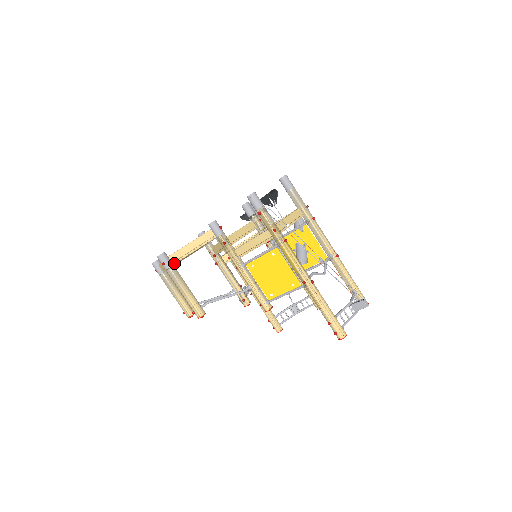
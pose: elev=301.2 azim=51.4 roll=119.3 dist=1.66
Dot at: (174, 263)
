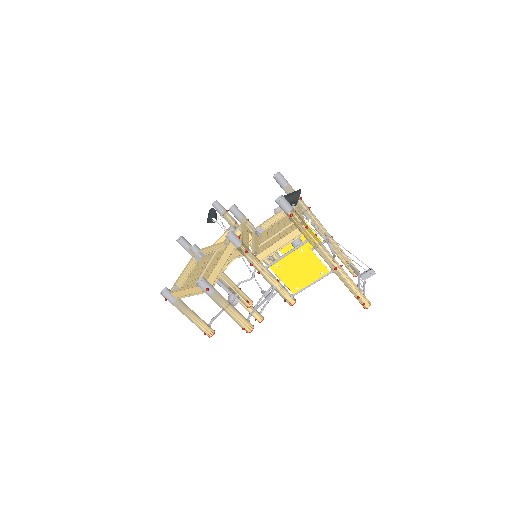
Dot at: (213, 286)
